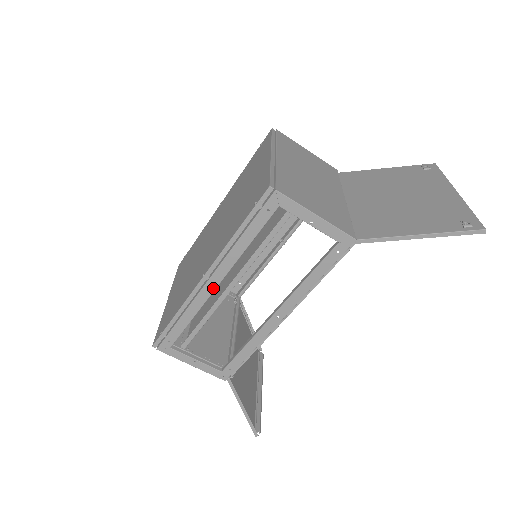
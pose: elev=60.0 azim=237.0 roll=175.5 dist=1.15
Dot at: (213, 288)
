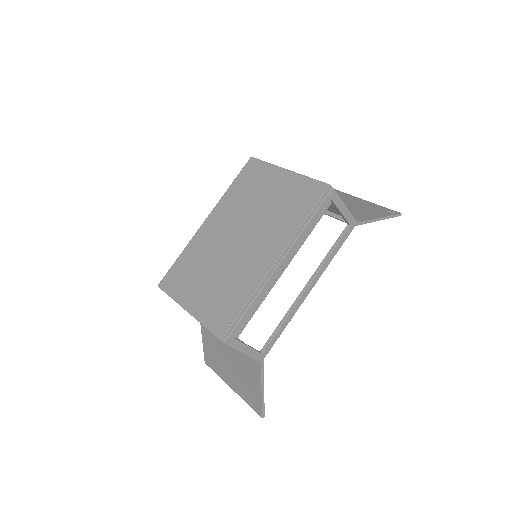
Dot at: (280, 271)
